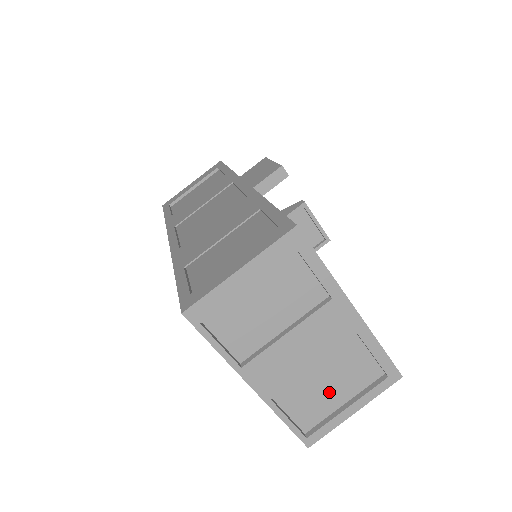
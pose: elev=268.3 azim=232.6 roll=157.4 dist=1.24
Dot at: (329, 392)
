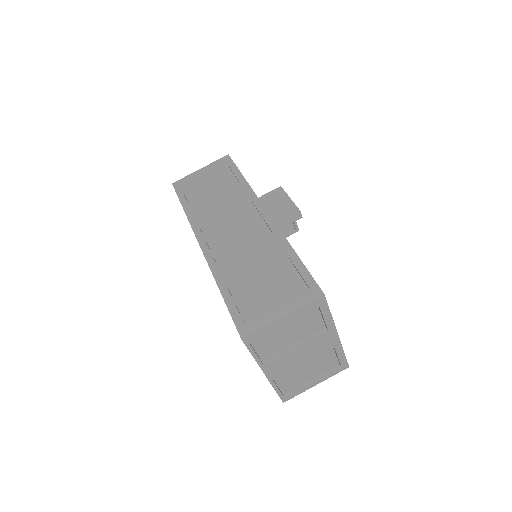
Dot at: (305, 374)
